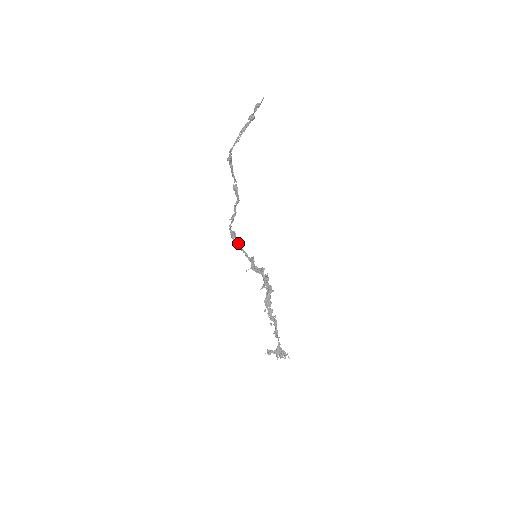
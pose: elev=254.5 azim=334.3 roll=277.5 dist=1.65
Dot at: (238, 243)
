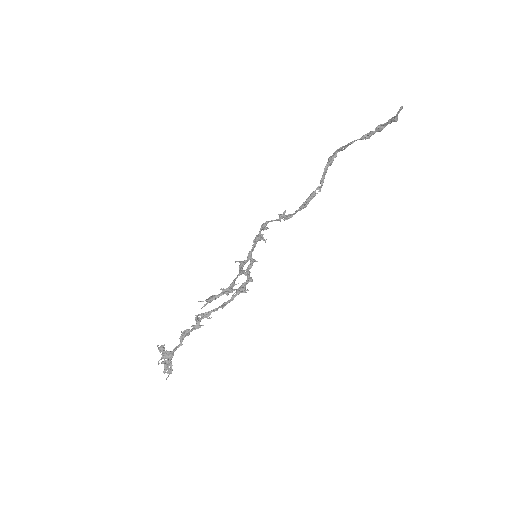
Dot at: (259, 235)
